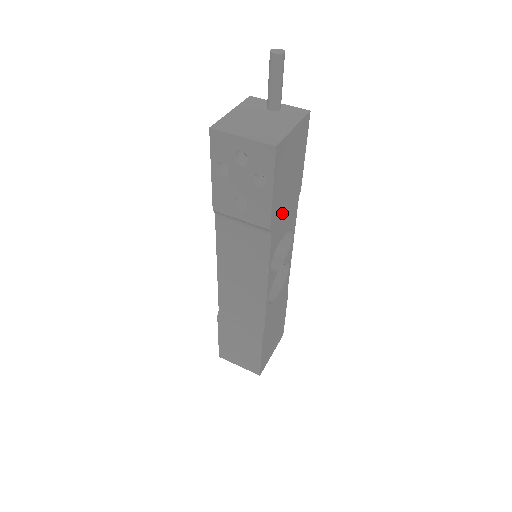
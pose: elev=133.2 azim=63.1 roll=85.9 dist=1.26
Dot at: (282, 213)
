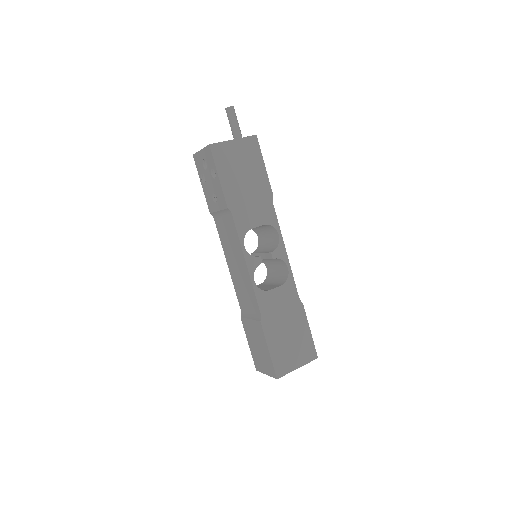
Dot at: (245, 202)
